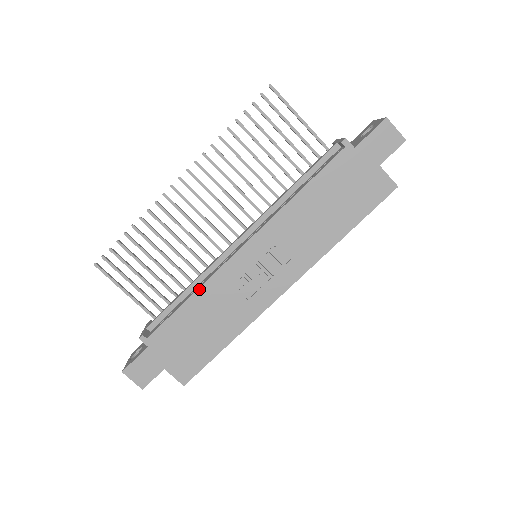
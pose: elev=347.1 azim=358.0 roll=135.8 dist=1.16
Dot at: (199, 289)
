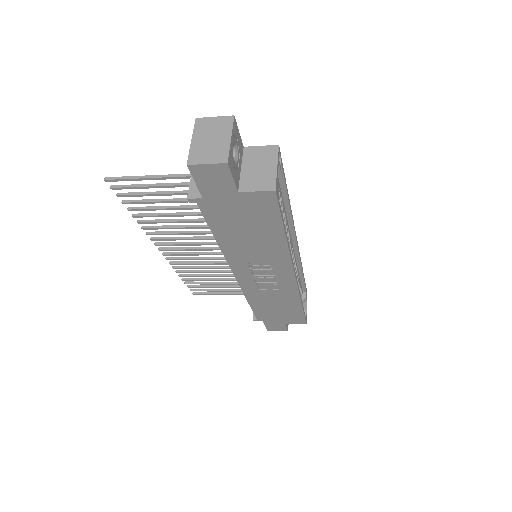
Dot at: (246, 298)
